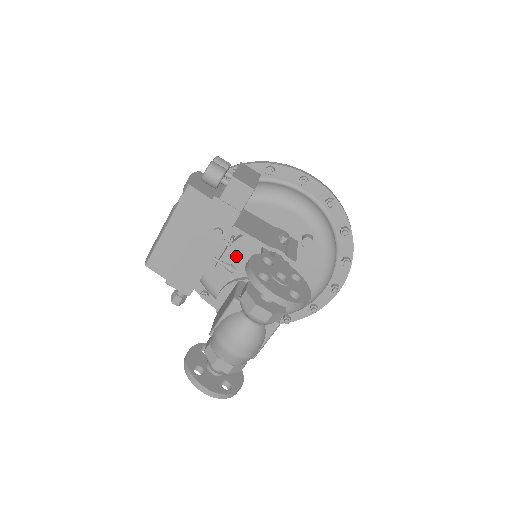
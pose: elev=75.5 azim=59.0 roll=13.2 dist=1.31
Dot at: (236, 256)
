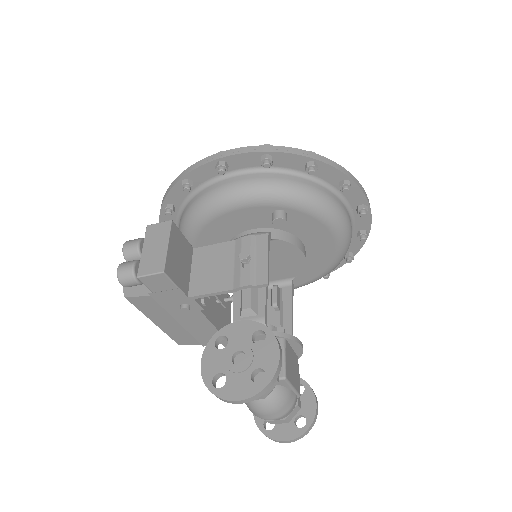
Dot at: occluded
